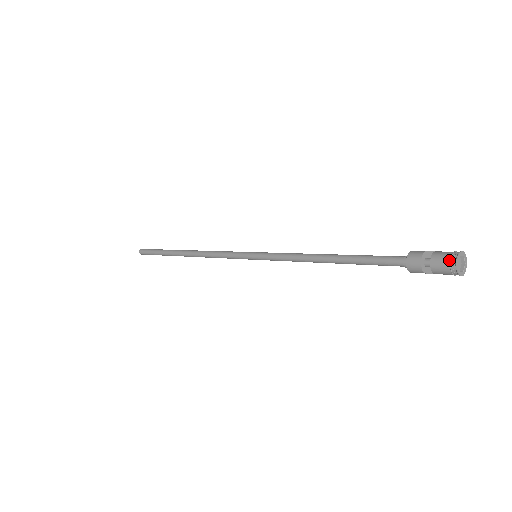
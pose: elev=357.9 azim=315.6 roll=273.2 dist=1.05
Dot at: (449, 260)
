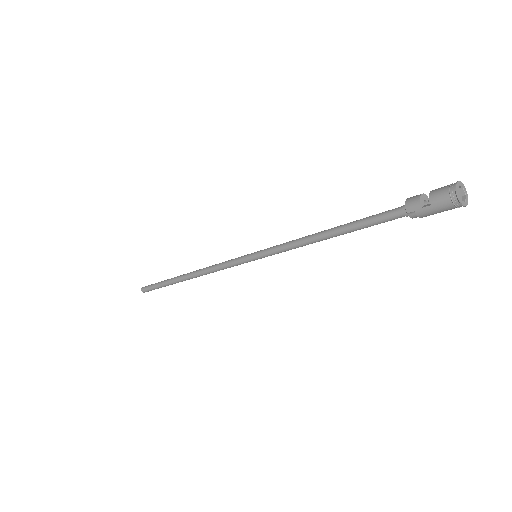
Dot at: (450, 184)
